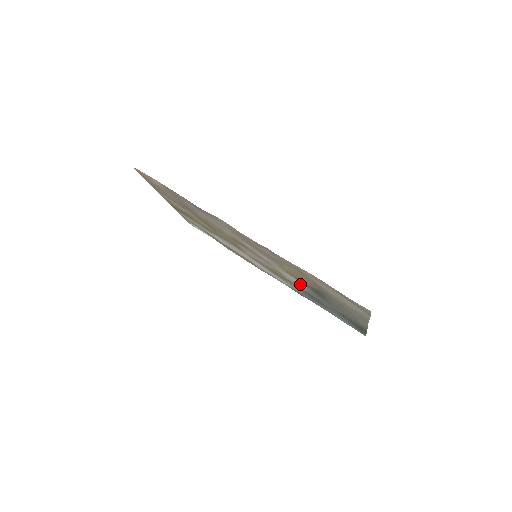
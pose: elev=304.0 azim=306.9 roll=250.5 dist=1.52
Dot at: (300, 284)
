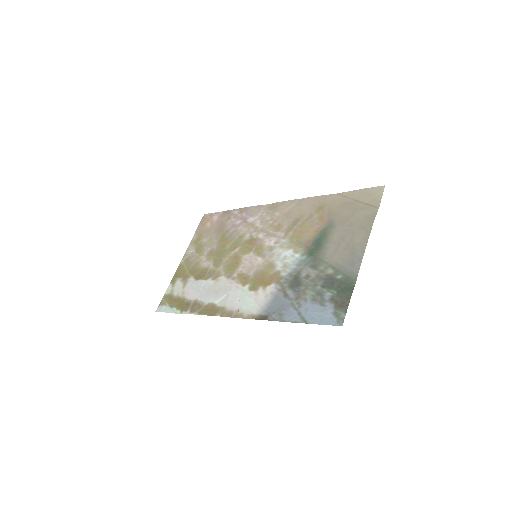
Dot at: (294, 259)
